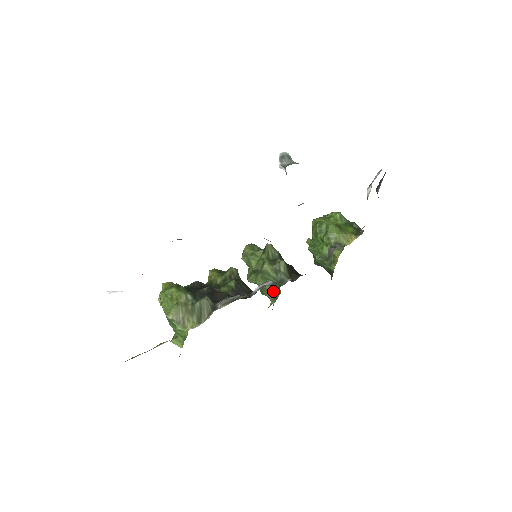
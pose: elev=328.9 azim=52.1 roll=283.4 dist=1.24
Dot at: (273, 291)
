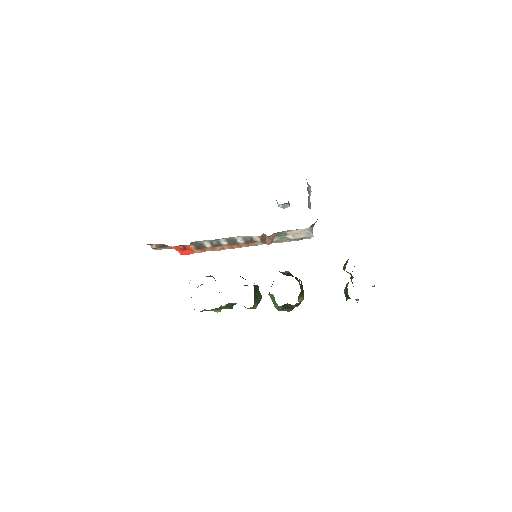
Dot at: occluded
